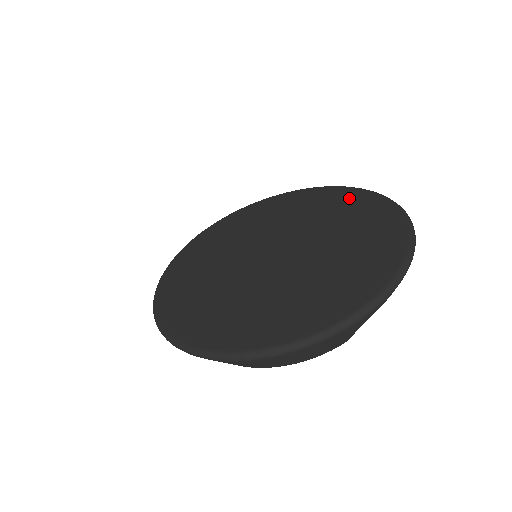
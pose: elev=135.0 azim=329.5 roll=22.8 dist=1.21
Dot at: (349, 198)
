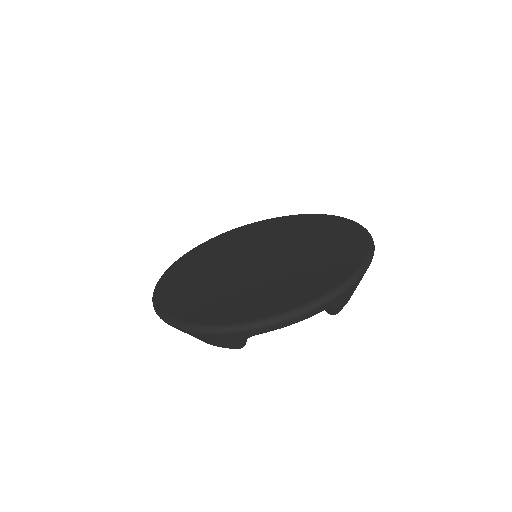
Dot at: (350, 243)
